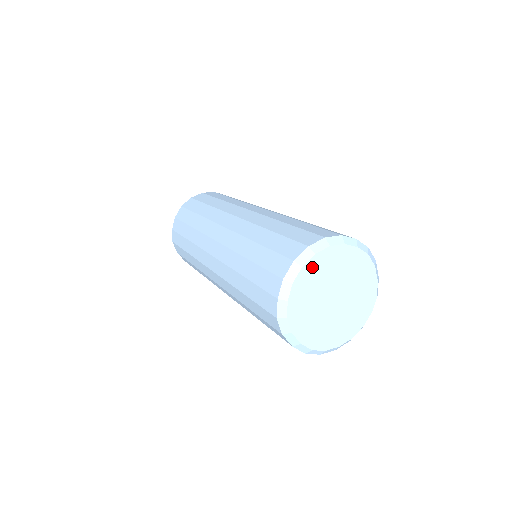
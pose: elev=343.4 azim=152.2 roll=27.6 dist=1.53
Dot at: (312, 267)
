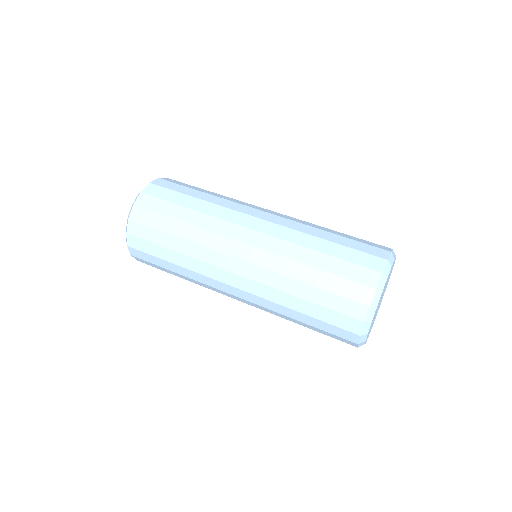
Dot at: occluded
